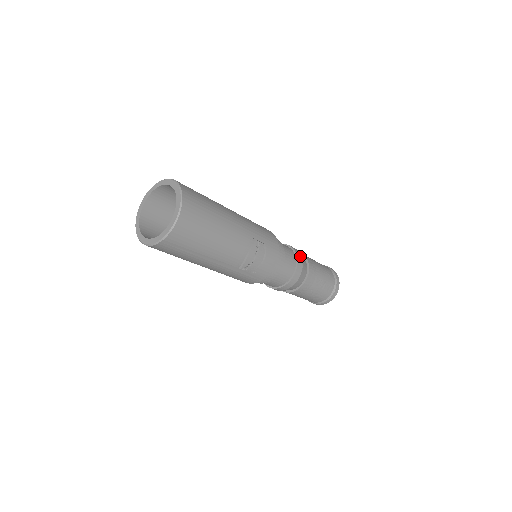
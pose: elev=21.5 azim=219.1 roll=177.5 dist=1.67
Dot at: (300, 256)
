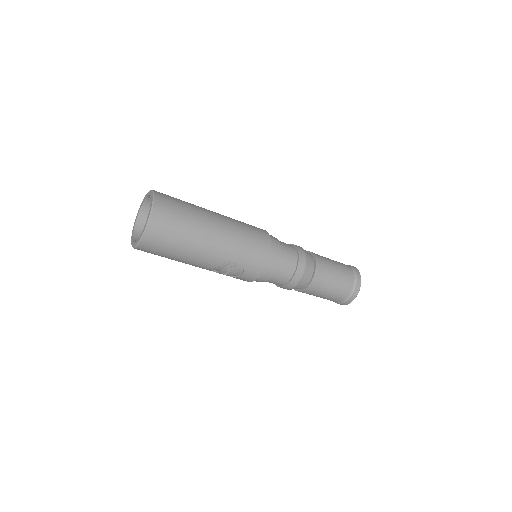
Dot at: (301, 273)
